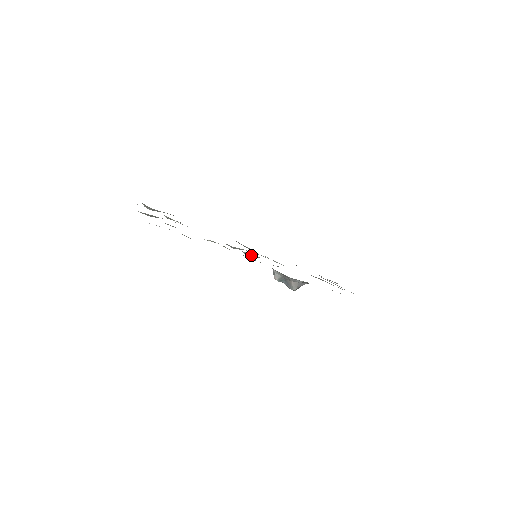
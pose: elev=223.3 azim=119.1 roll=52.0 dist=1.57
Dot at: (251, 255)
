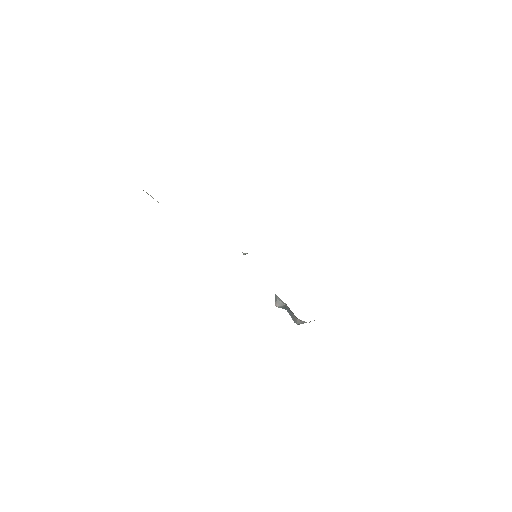
Dot at: occluded
